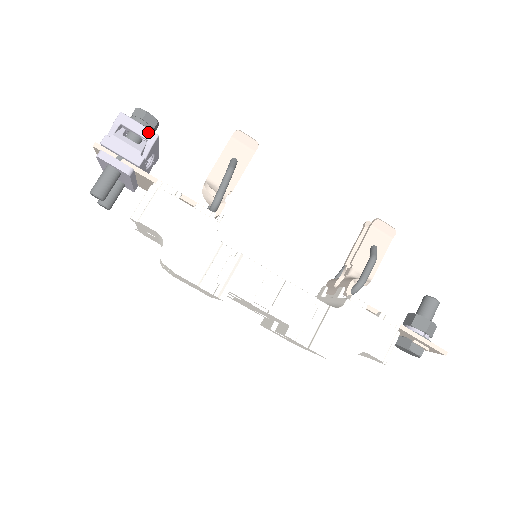
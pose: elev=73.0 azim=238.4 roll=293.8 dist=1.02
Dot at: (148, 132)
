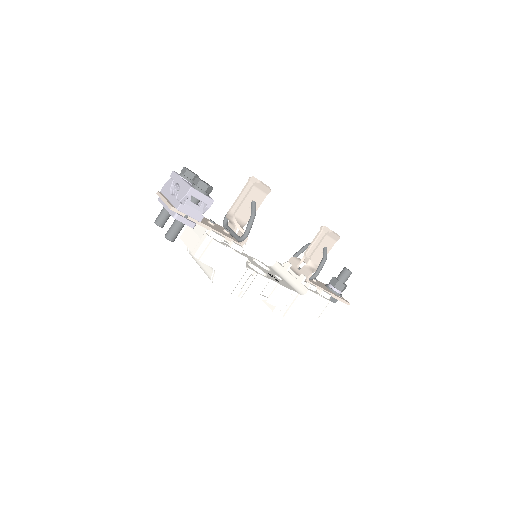
Dot at: (208, 199)
